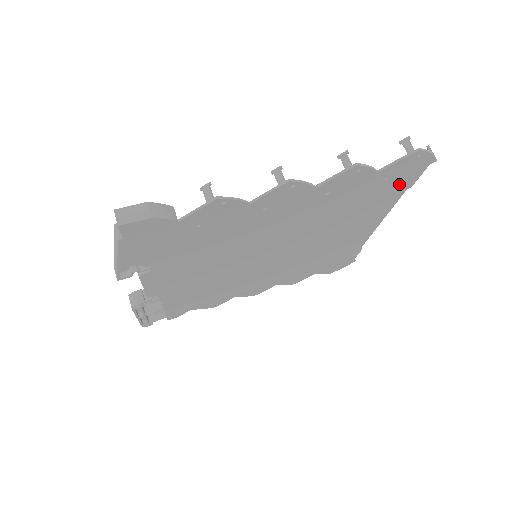
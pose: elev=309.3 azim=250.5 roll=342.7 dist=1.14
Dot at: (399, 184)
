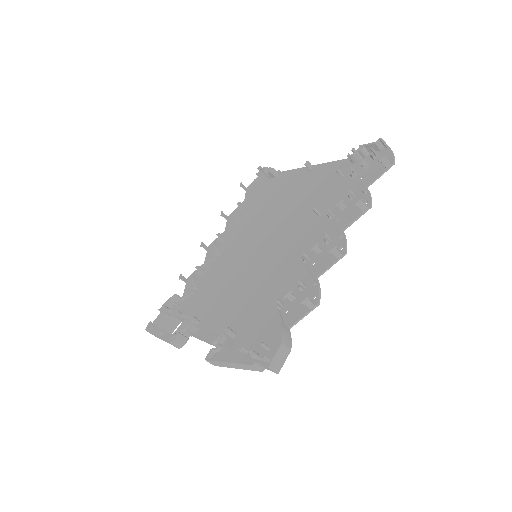
Dot at: (358, 166)
